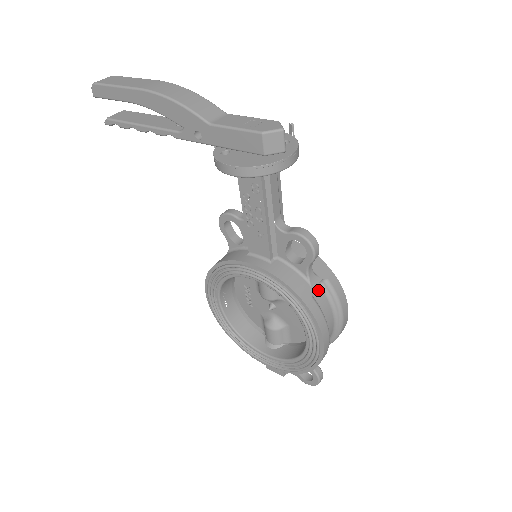
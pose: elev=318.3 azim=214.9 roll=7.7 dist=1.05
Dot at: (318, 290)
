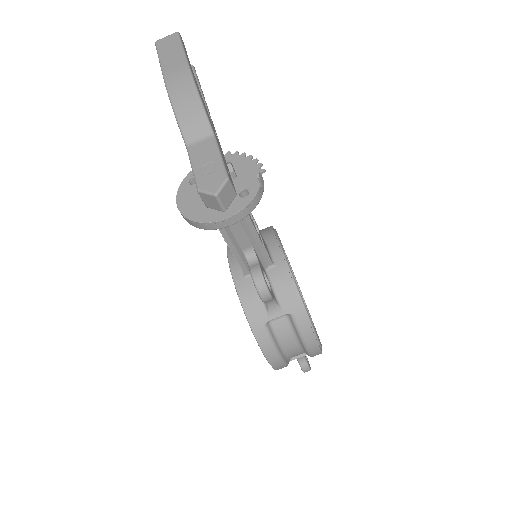
Dot at: (282, 320)
